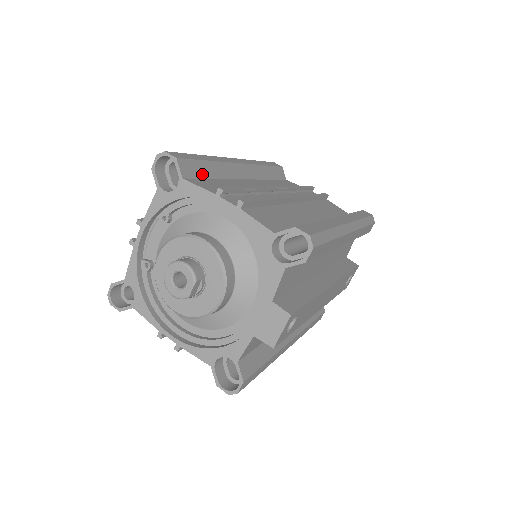
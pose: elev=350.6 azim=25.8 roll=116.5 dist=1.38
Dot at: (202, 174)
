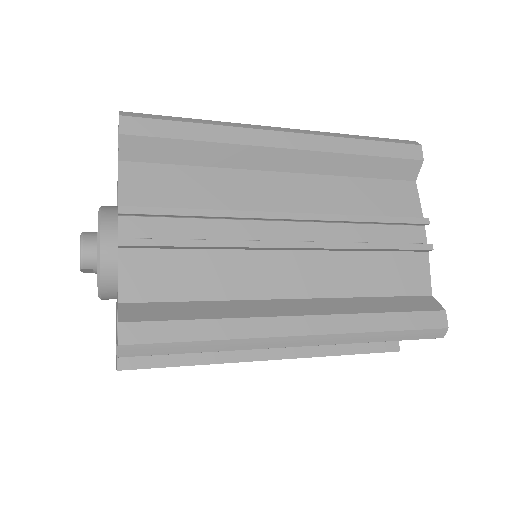
Dot at: (169, 158)
